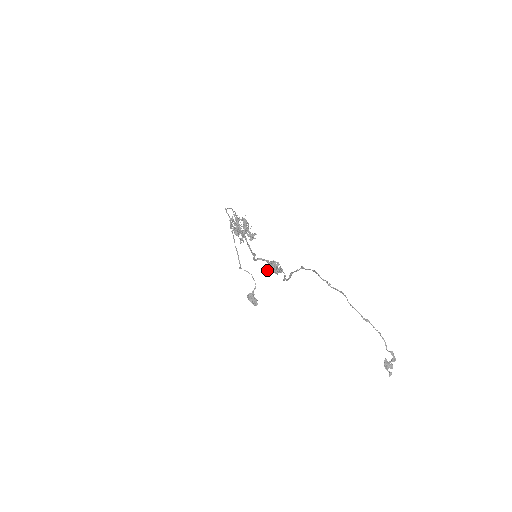
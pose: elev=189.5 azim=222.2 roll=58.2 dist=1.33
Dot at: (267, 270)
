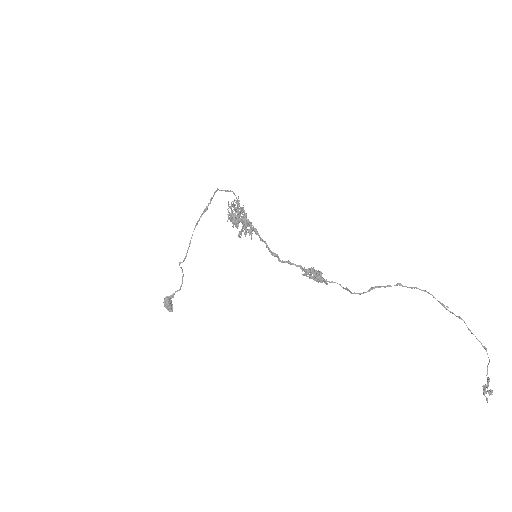
Dot at: (310, 277)
